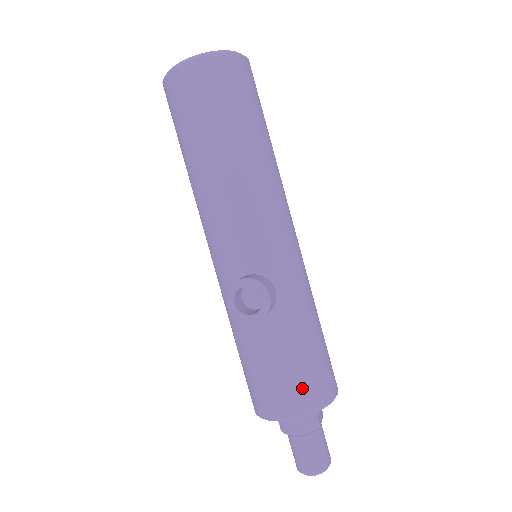
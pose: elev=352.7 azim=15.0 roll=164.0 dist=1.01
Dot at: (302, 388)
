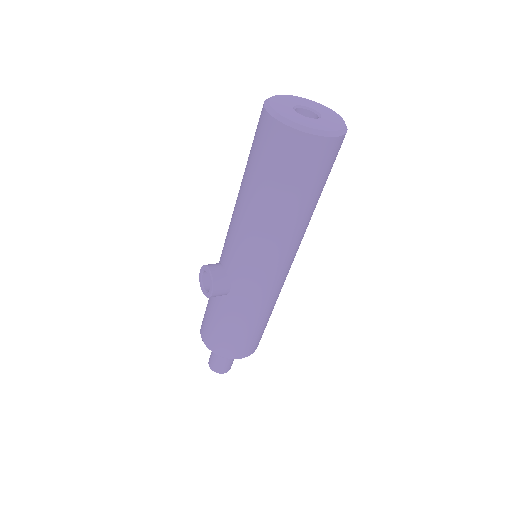
Dot at: (214, 339)
